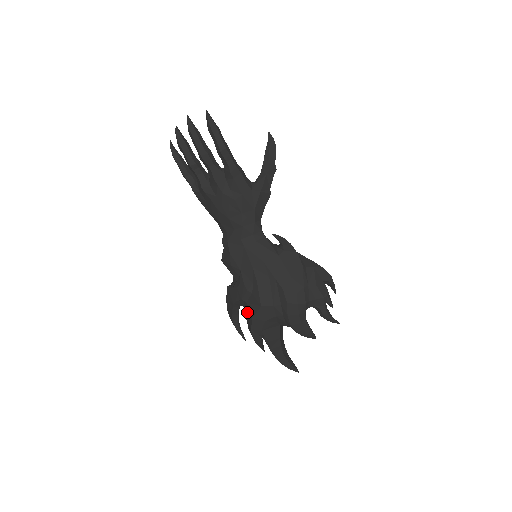
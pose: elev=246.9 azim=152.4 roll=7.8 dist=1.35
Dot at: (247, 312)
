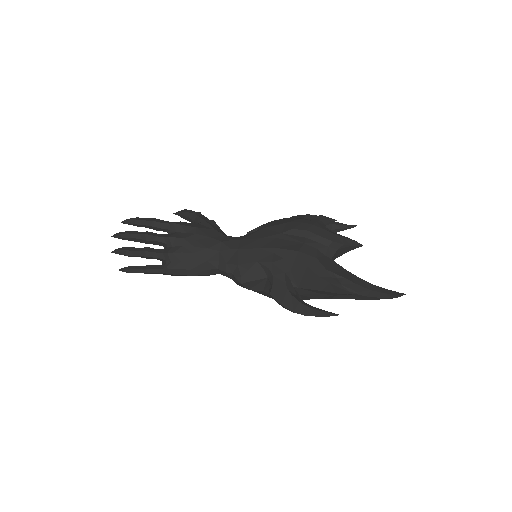
Dot at: (302, 279)
